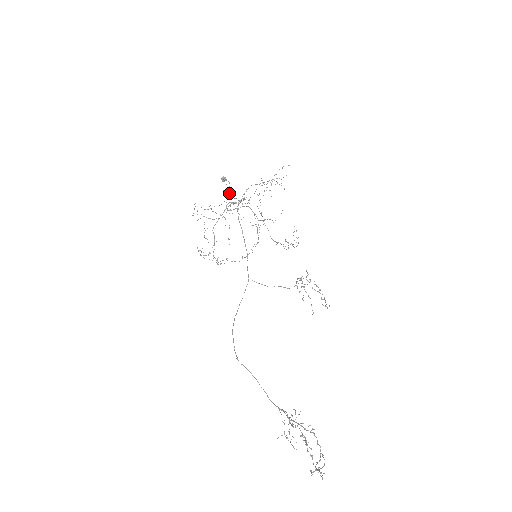
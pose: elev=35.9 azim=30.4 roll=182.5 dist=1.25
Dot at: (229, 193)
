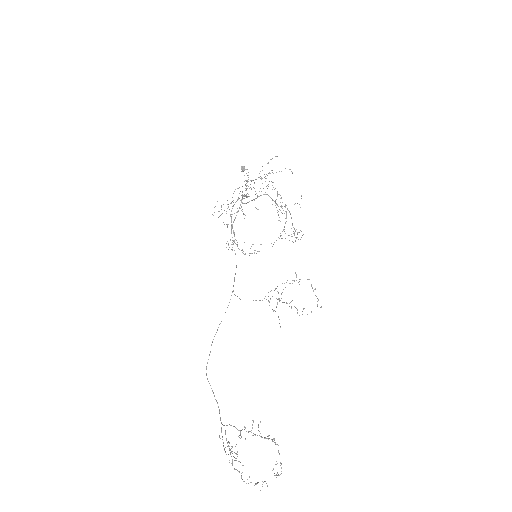
Dot at: occluded
